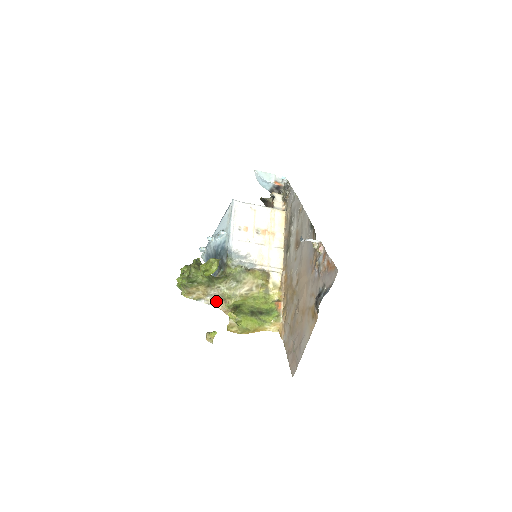
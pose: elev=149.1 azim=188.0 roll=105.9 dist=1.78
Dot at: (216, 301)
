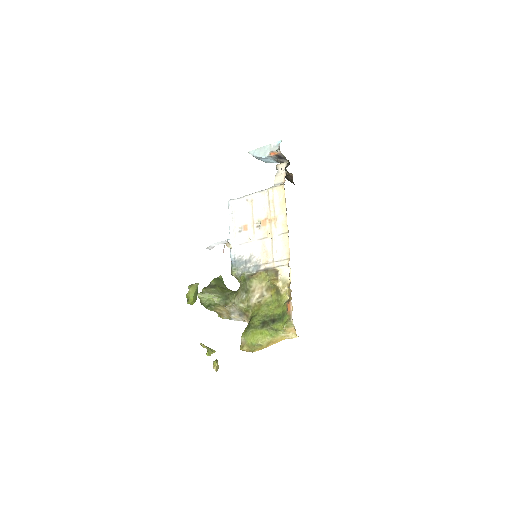
Dot at: (241, 317)
